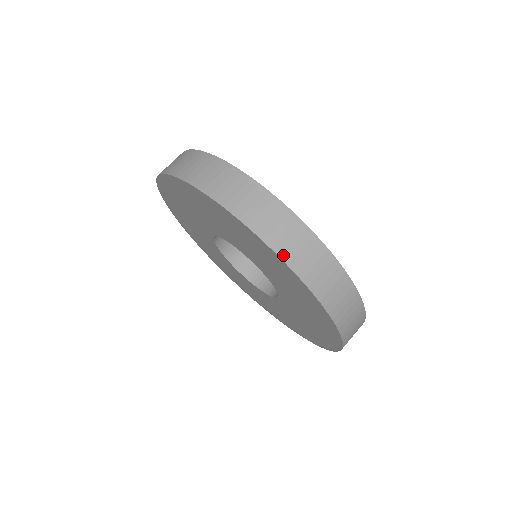
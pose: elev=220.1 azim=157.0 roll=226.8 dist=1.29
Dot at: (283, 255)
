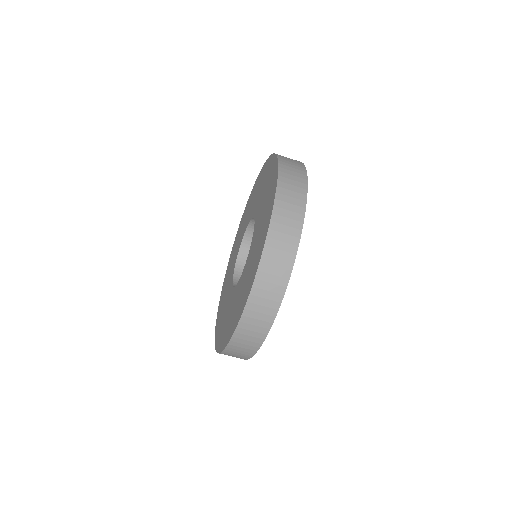
Dot at: (281, 177)
